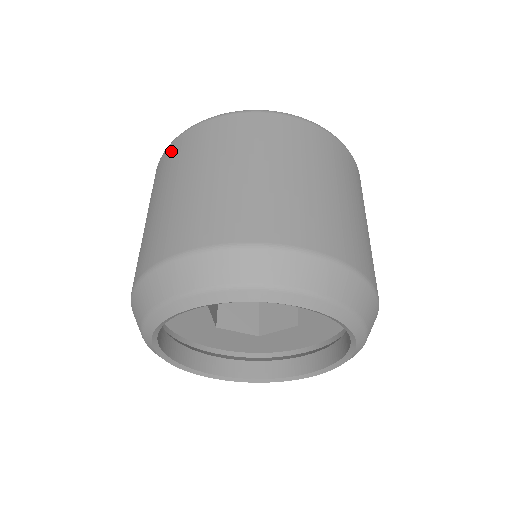
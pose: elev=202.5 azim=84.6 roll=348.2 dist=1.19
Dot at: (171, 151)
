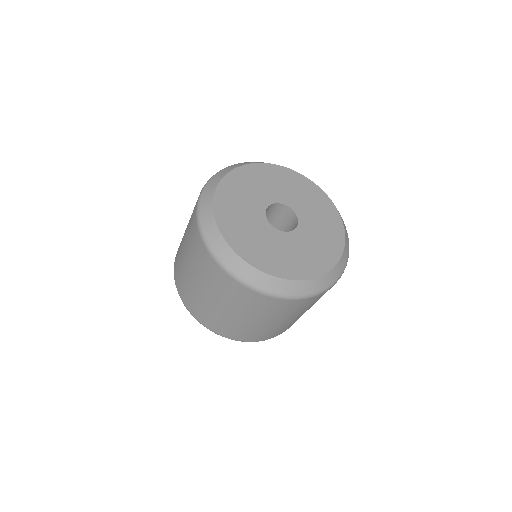
Dot at: (278, 304)
